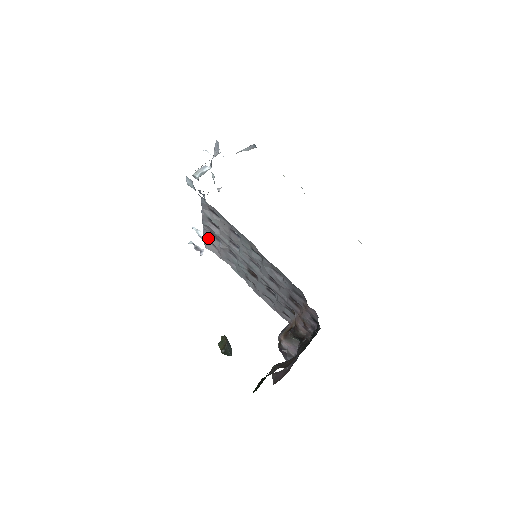
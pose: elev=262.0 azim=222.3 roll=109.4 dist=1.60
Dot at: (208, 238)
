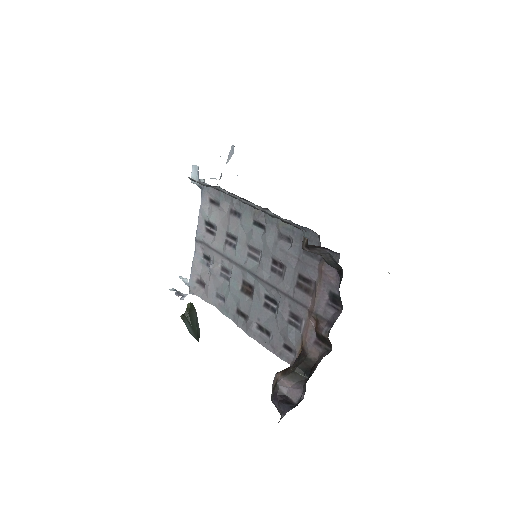
Dot at: (197, 271)
